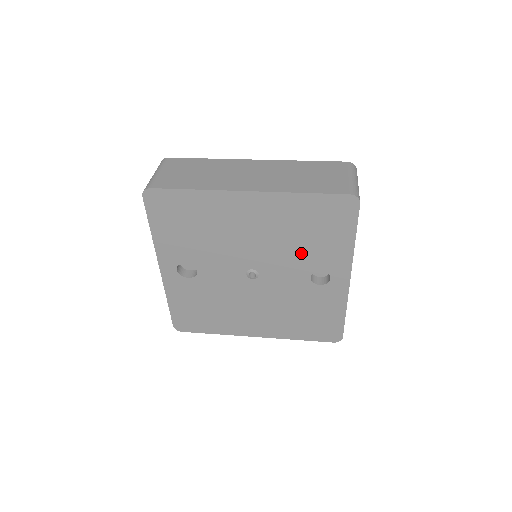
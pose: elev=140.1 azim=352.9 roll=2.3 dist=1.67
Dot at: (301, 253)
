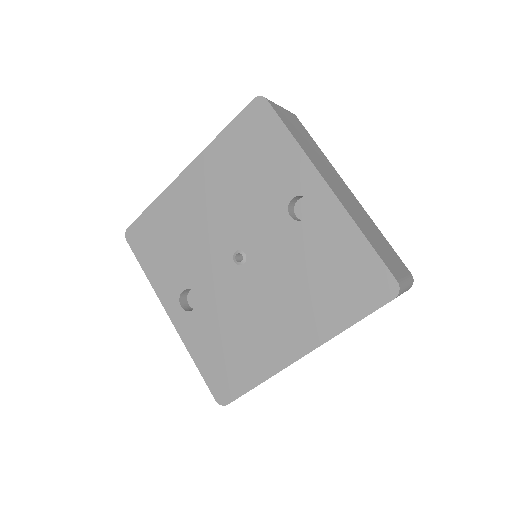
Dot at: (261, 194)
